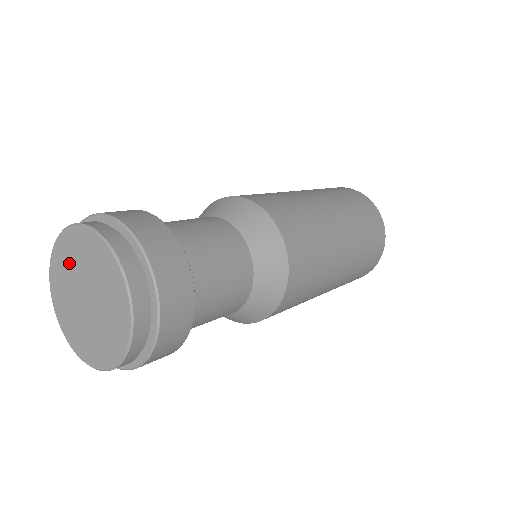
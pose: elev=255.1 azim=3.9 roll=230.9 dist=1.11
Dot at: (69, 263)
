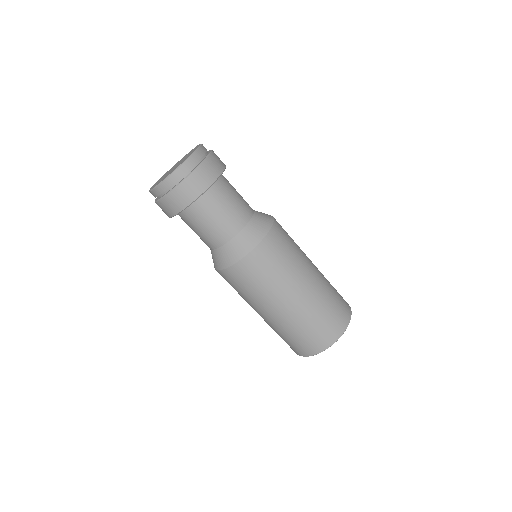
Dot at: occluded
